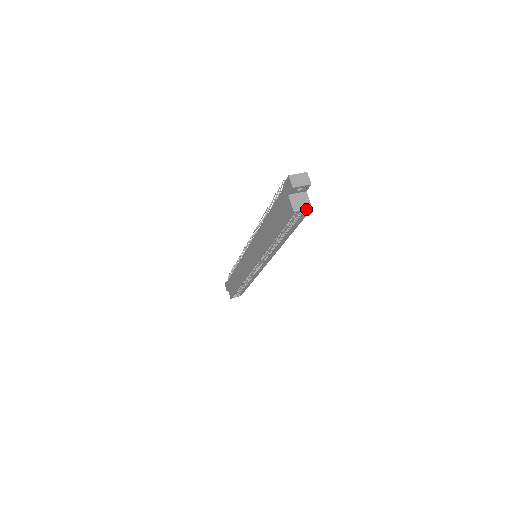
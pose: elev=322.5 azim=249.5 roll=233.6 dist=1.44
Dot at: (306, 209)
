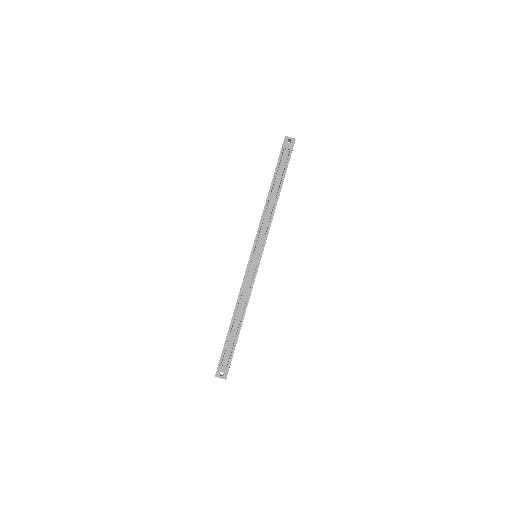
Dot at: occluded
